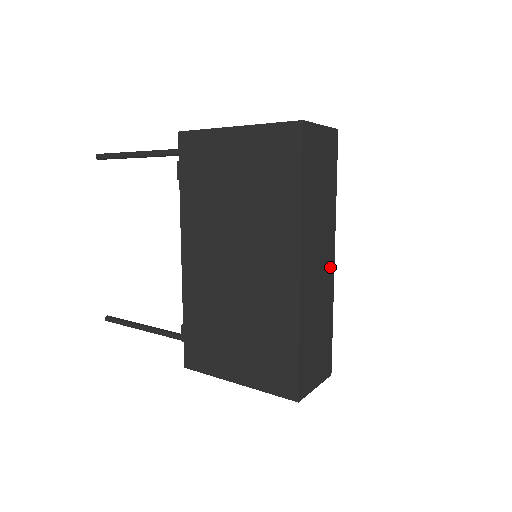
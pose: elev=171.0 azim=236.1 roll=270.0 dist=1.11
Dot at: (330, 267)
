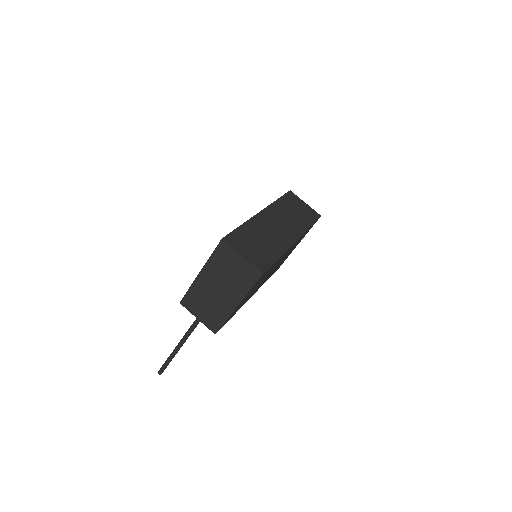
Dot at: (290, 238)
